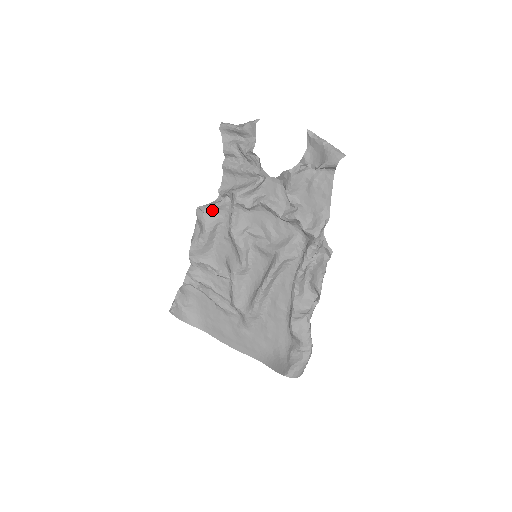
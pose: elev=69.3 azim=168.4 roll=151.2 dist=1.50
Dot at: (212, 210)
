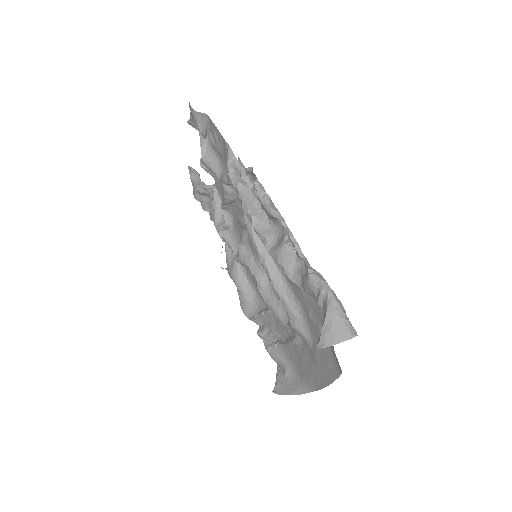
Dot at: (229, 260)
